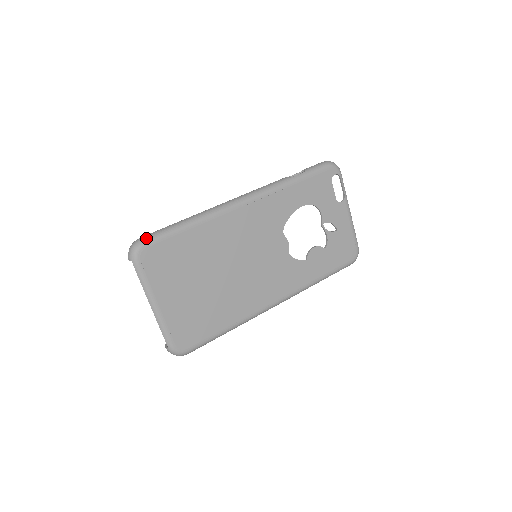
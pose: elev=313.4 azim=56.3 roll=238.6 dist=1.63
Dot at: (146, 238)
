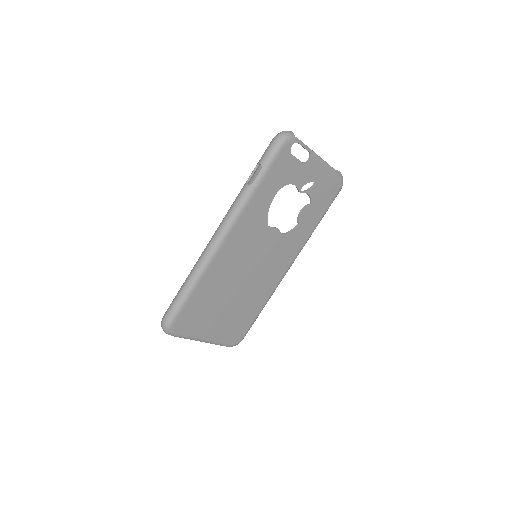
Dot at: (169, 318)
